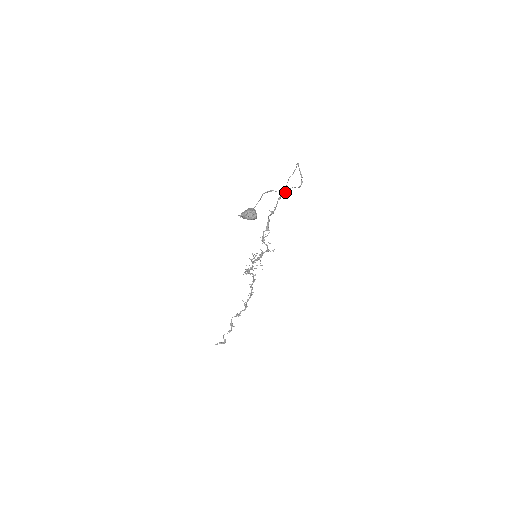
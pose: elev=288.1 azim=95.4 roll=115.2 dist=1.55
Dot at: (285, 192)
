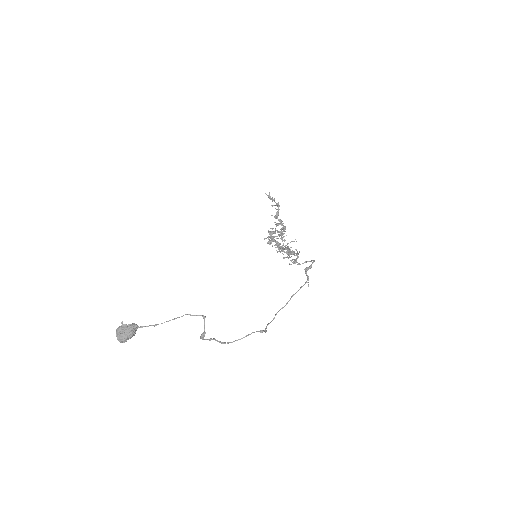
Dot at: (307, 280)
